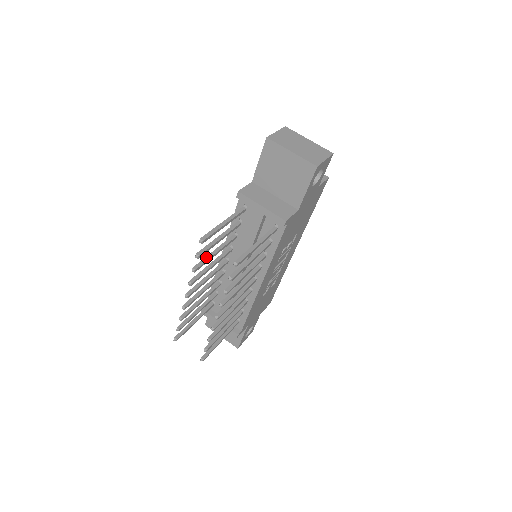
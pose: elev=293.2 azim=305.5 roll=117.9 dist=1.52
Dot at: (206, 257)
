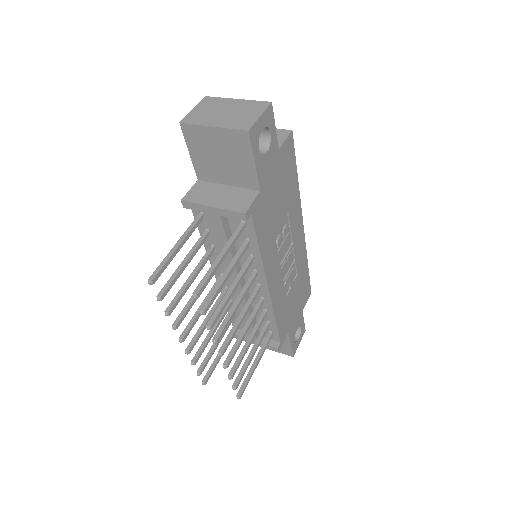
Dot at: (179, 290)
